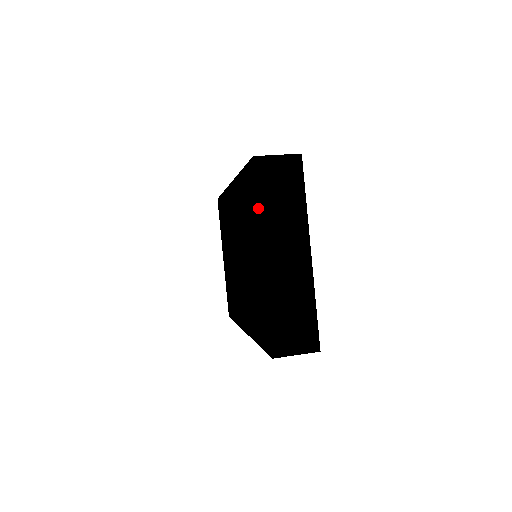
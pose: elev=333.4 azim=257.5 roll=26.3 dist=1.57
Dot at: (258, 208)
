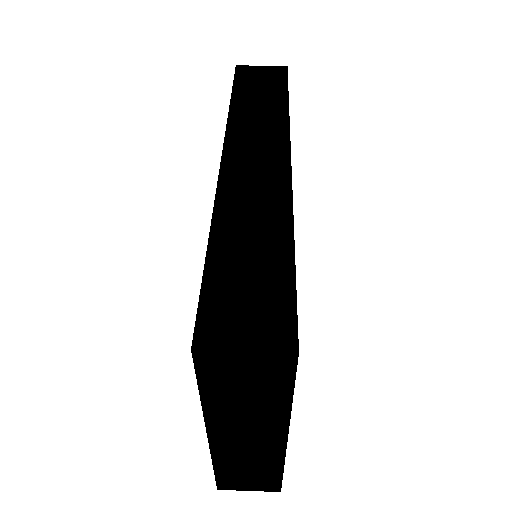
Dot at: (201, 401)
